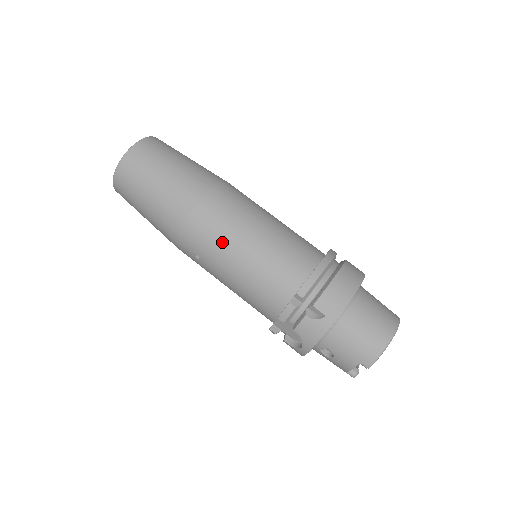
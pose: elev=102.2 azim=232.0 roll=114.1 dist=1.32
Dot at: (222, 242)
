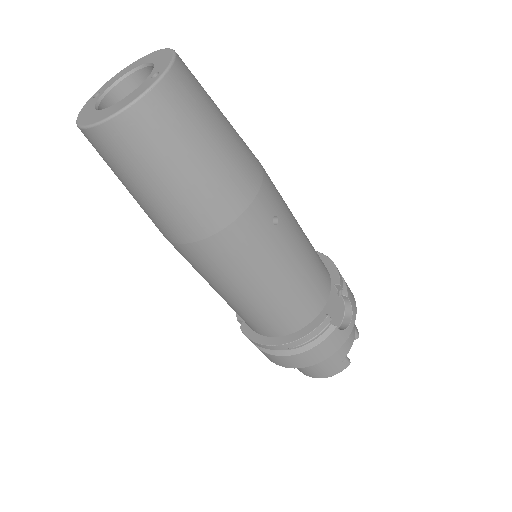
Dot at: occluded
